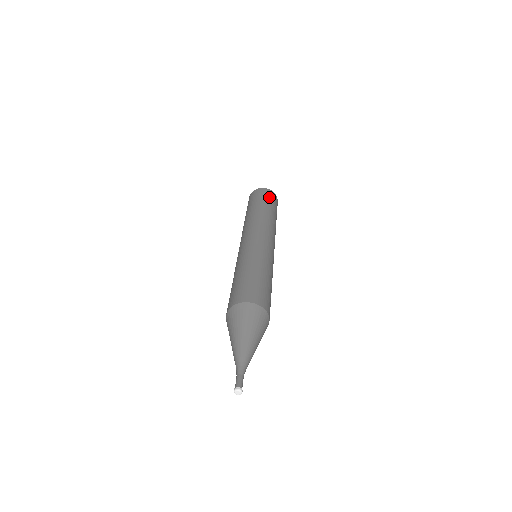
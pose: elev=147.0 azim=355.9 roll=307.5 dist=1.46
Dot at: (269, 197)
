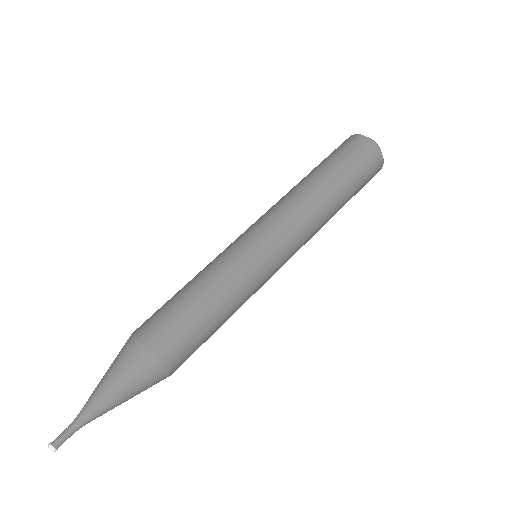
Dot at: (354, 156)
